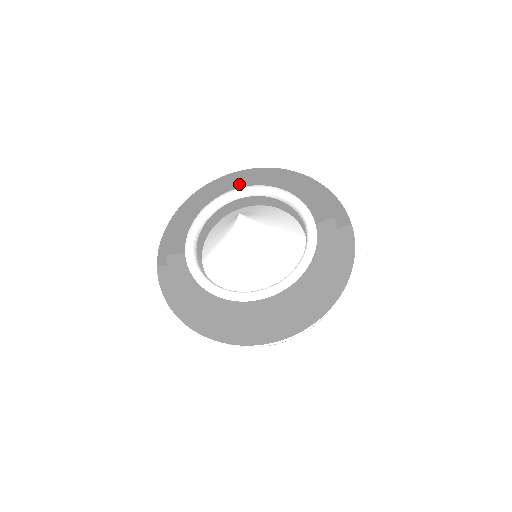
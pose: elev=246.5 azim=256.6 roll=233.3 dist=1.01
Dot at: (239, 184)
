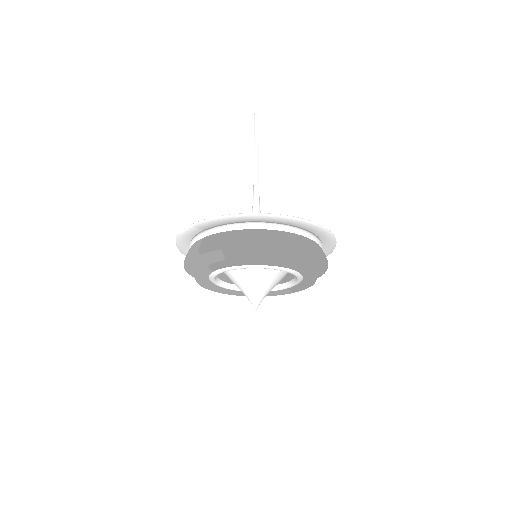
Dot at: (292, 270)
